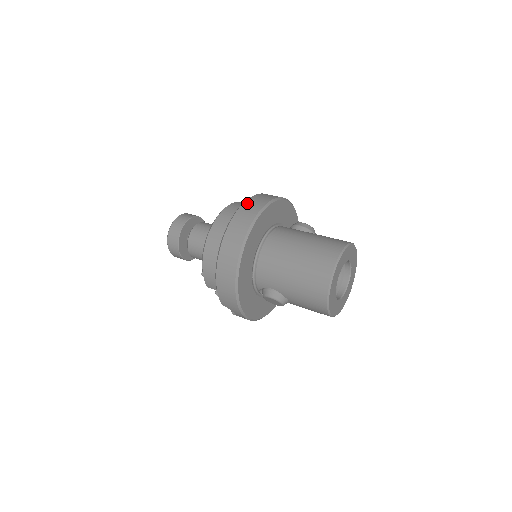
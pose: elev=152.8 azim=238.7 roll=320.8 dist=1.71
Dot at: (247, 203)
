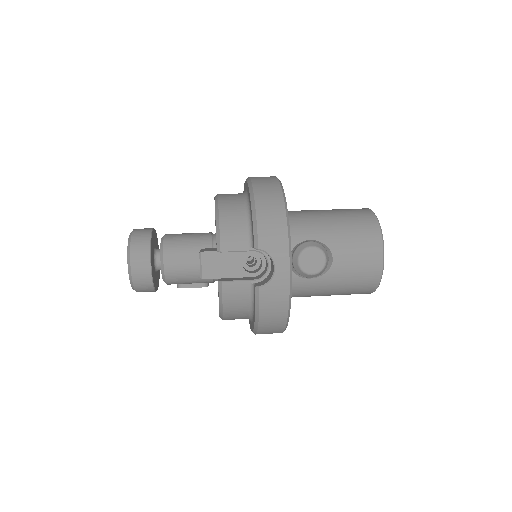
Dot at: occluded
